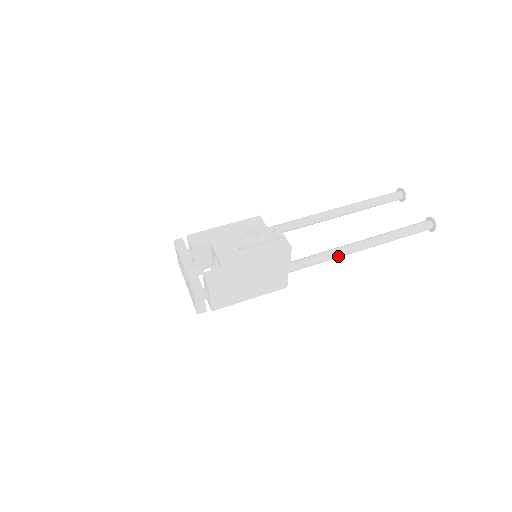
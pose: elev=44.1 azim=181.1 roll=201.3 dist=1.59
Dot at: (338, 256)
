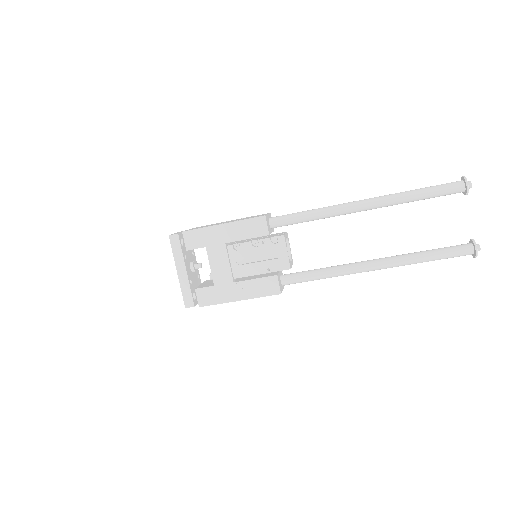
Dot at: (342, 275)
